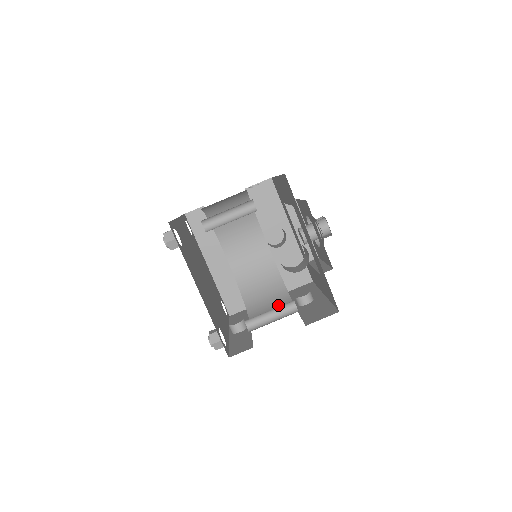
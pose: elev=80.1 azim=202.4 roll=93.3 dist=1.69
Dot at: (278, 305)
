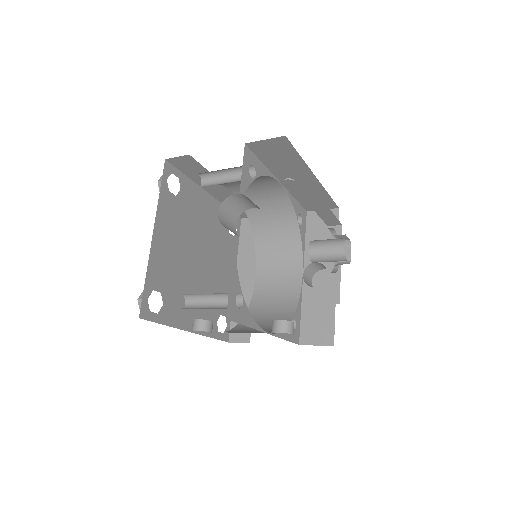
Dot at: (260, 332)
